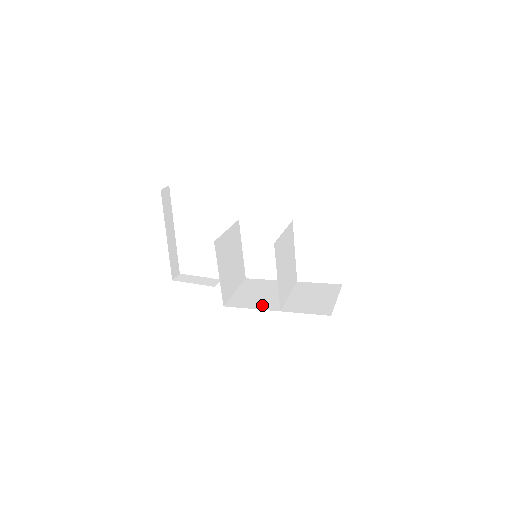
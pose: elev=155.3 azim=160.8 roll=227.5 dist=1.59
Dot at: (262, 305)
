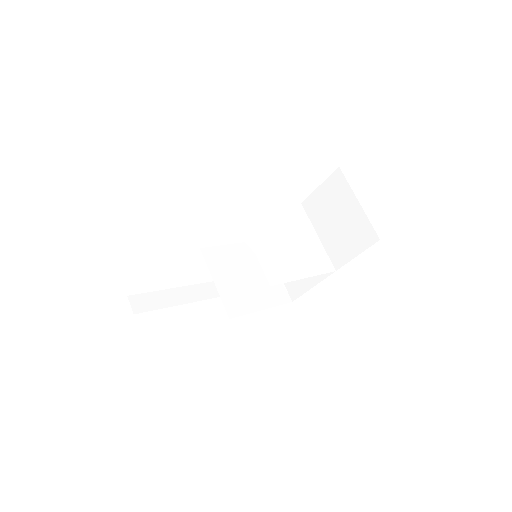
Dot at: occluded
